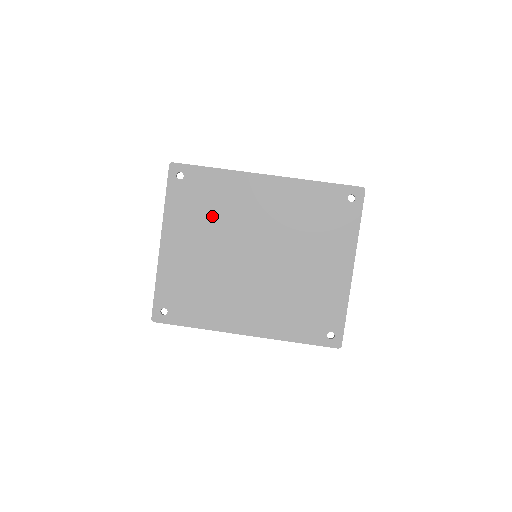
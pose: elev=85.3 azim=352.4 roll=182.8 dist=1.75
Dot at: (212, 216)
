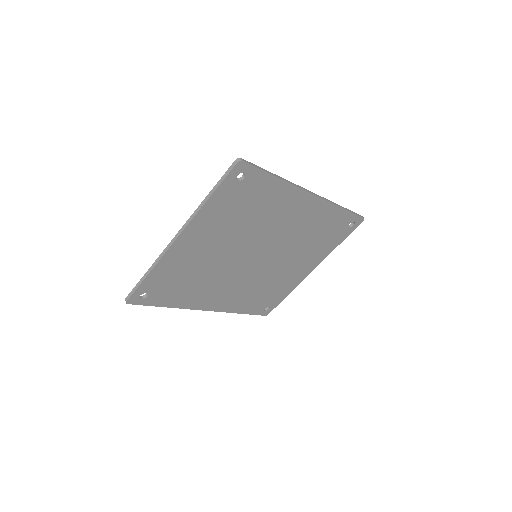
Dot at: (245, 221)
